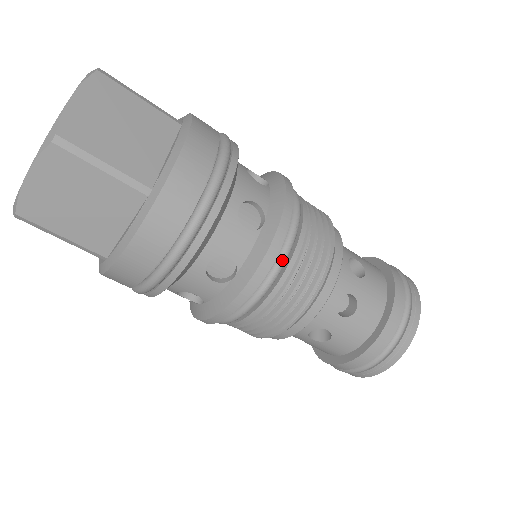
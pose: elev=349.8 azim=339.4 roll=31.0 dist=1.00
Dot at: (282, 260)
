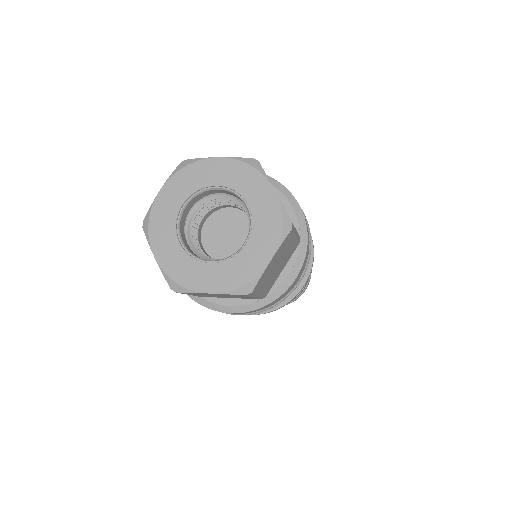
Dot at: occluded
